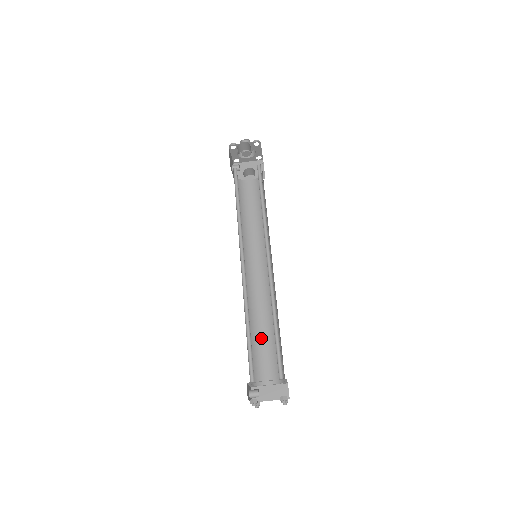
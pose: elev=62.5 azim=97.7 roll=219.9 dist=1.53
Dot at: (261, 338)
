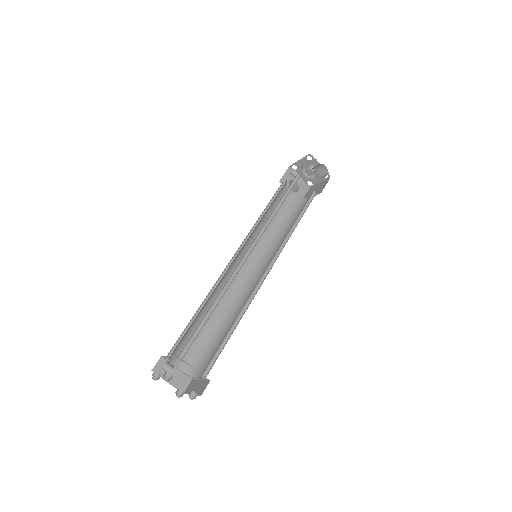
Dot at: occluded
